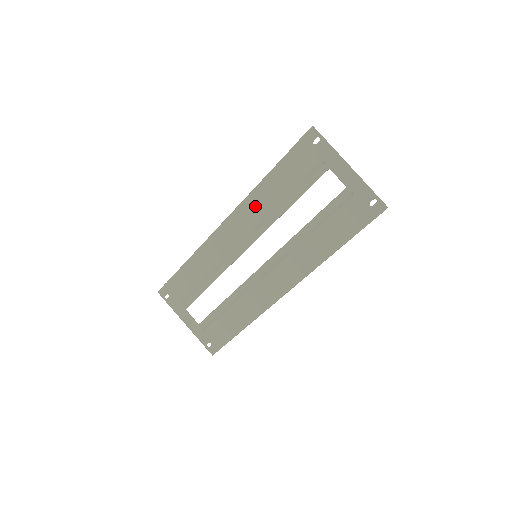
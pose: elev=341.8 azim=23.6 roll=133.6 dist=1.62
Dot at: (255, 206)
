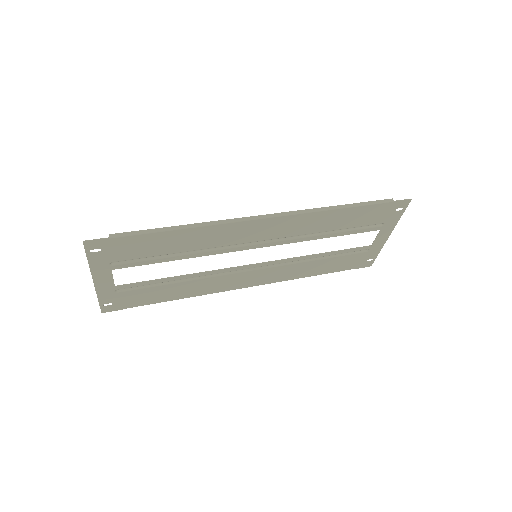
Dot at: (306, 223)
